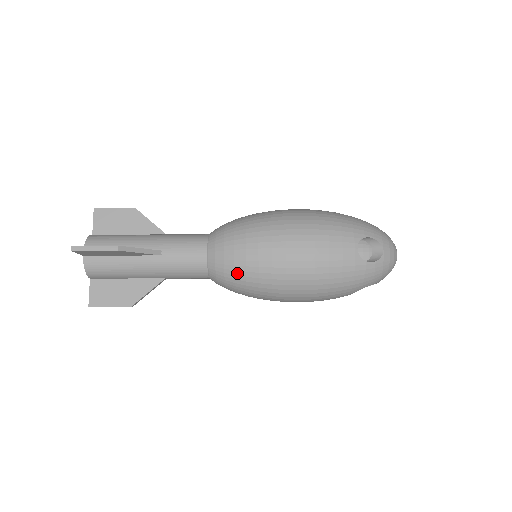
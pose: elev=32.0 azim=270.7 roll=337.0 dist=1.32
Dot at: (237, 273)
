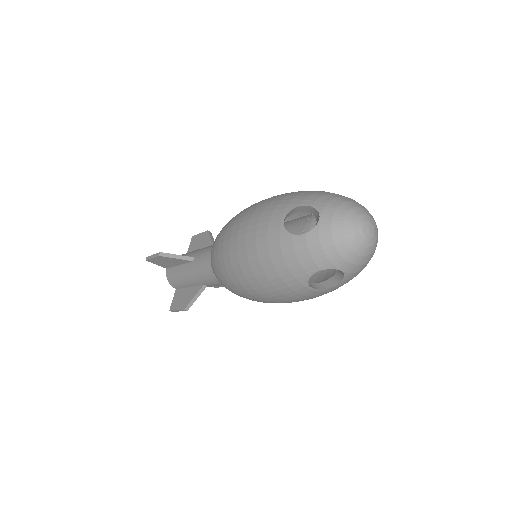
Dot at: (214, 267)
